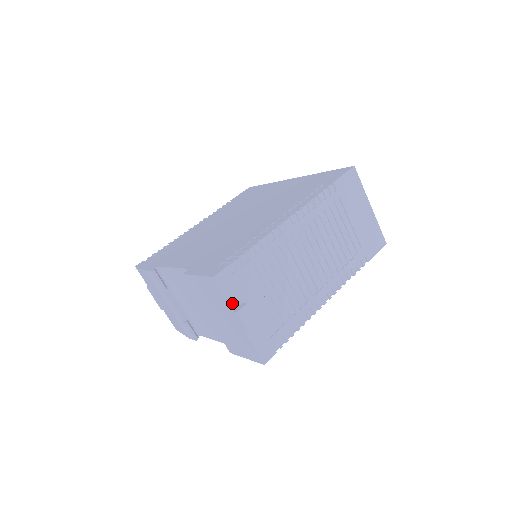
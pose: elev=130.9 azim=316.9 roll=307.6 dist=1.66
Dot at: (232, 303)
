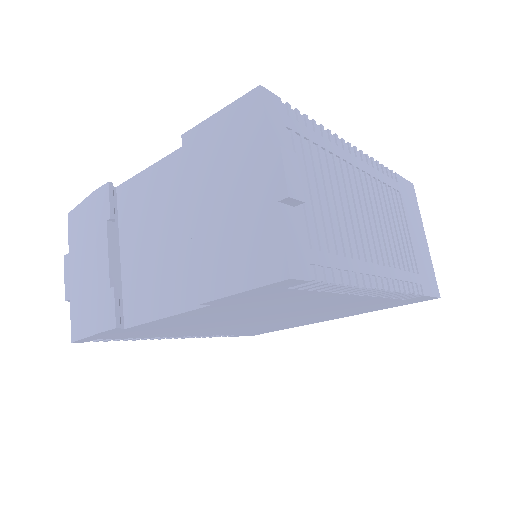
Dot at: (272, 141)
